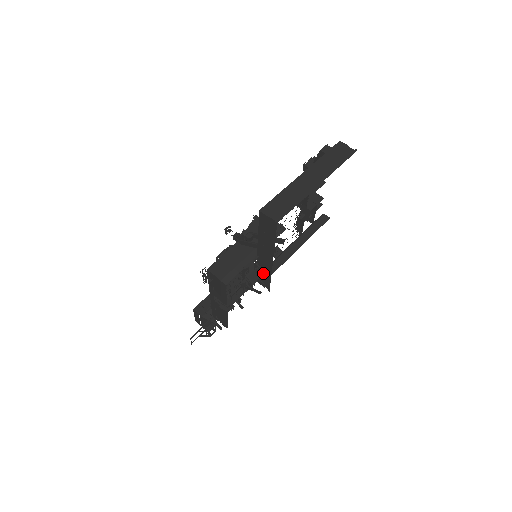
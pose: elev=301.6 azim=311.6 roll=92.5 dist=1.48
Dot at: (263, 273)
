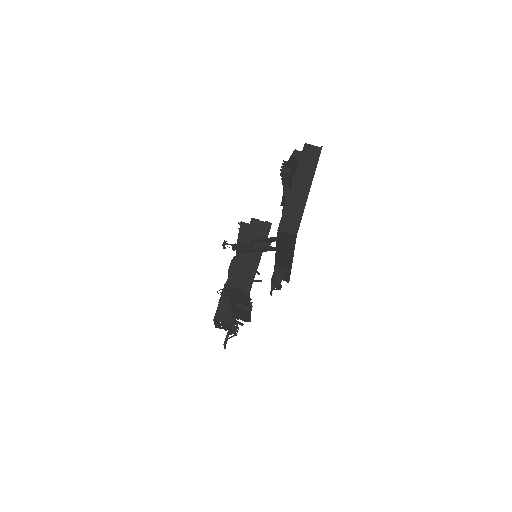
Dot at: (284, 273)
